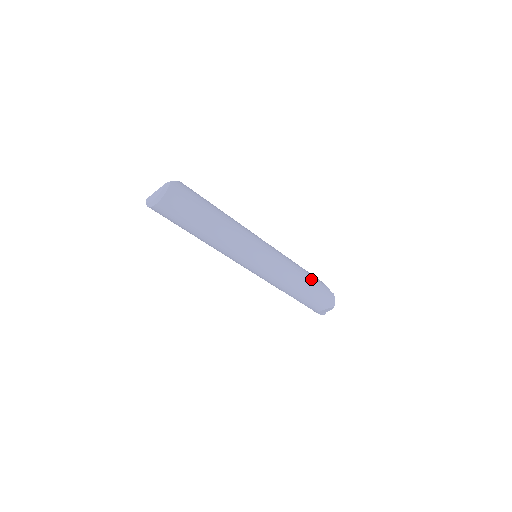
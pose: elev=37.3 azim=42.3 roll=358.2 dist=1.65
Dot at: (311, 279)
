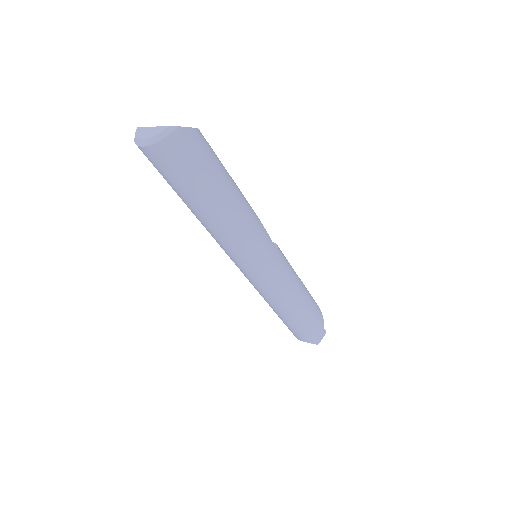
Dot at: (308, 309)
